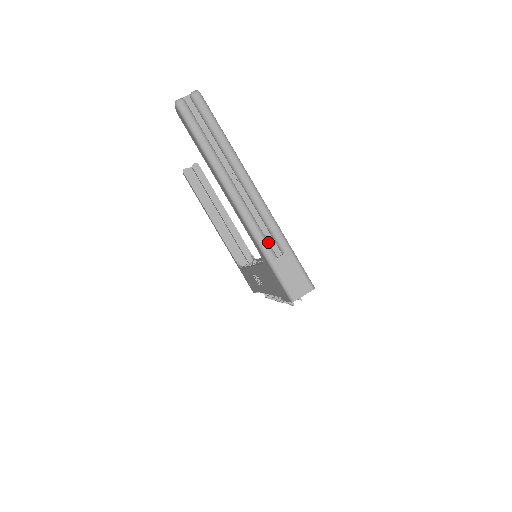
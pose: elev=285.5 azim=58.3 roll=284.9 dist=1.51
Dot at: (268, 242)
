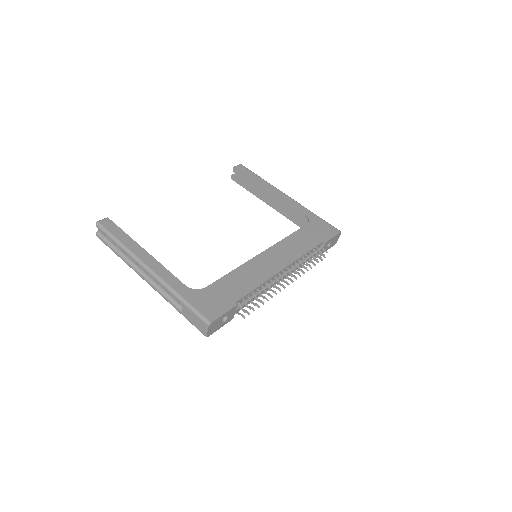
Dot at: (174, 301)
